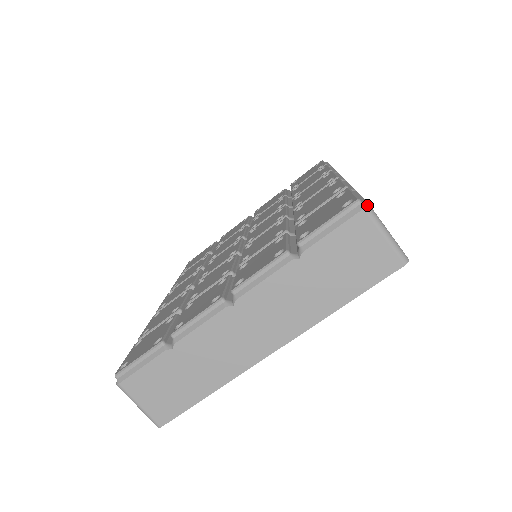
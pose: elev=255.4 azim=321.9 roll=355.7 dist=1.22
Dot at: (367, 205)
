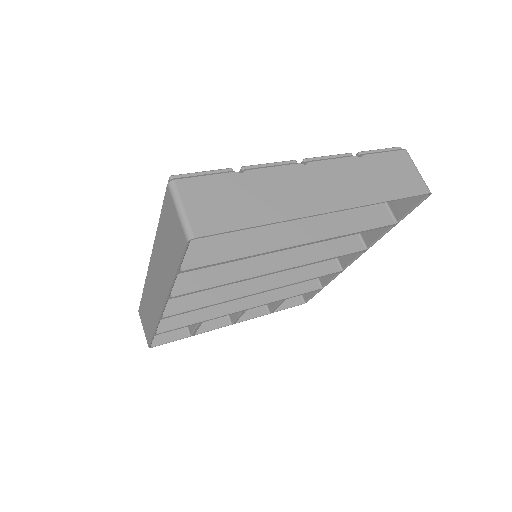
Dot at: (406, 150)
